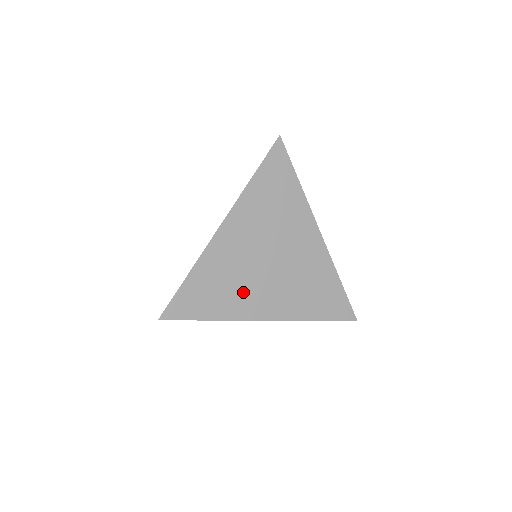
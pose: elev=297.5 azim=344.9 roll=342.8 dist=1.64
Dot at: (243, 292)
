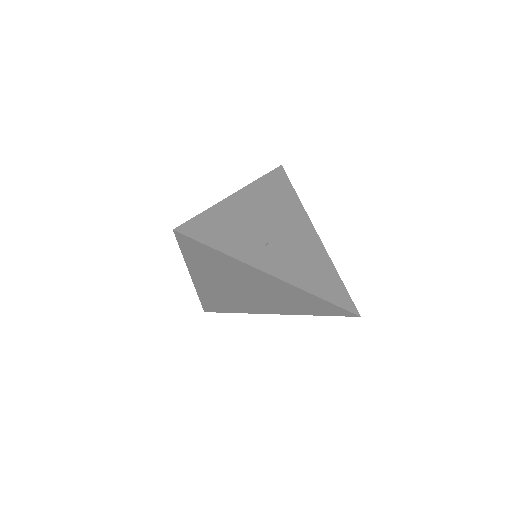
Dot at: (243, 304)
